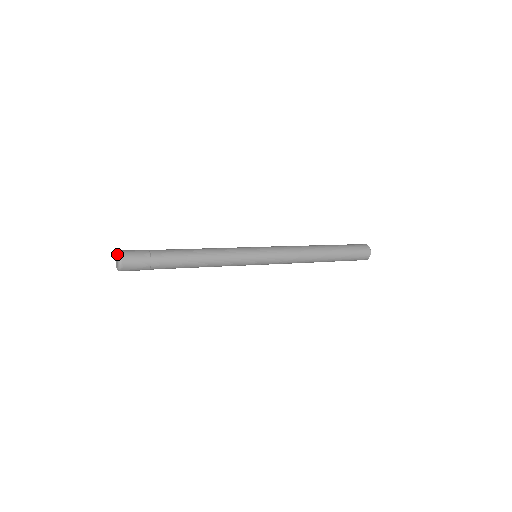
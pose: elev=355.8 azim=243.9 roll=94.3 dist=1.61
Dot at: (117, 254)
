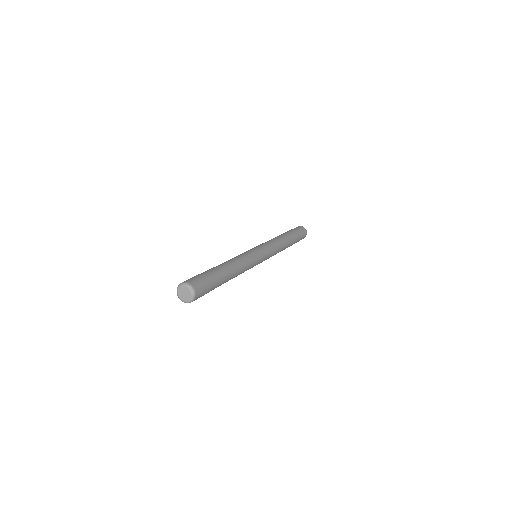
Dot at: (190, 289)
